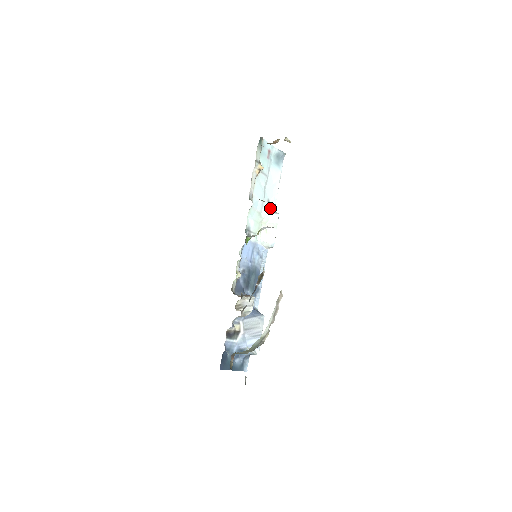
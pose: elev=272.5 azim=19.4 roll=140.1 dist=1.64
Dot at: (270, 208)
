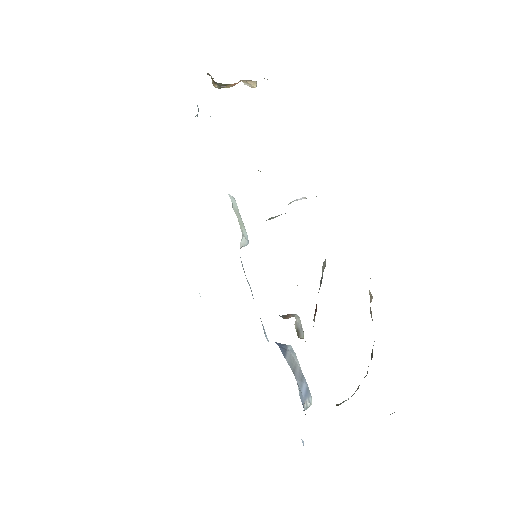
Dot at: occluded
